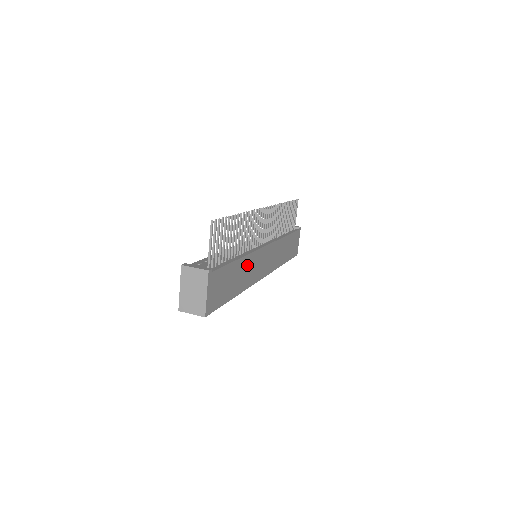
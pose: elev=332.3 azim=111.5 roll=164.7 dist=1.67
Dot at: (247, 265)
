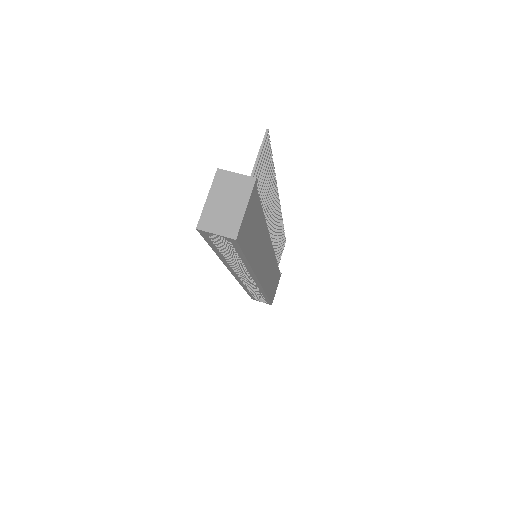
Dot at: (263, 239)
